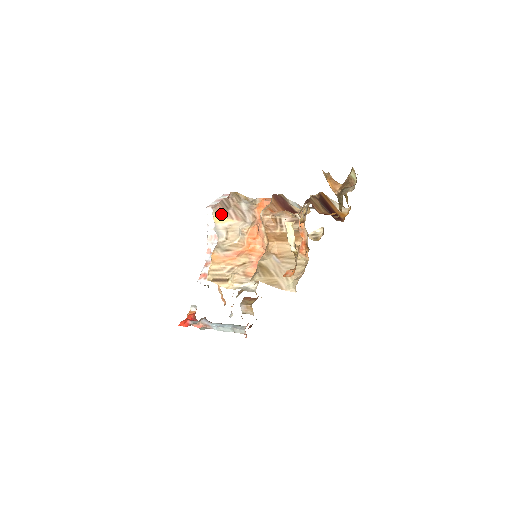
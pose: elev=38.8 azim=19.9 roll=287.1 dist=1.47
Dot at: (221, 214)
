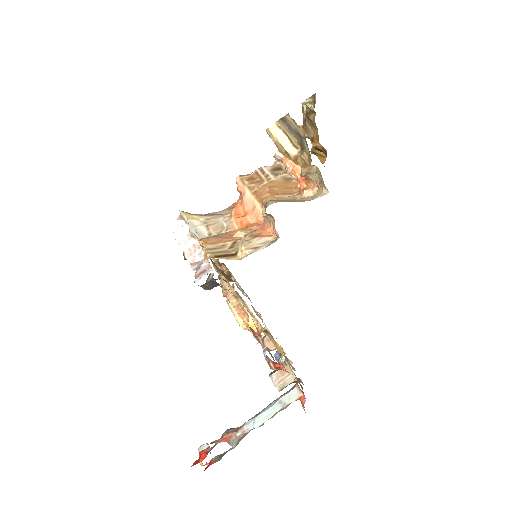
Dot at: (191, 214)
